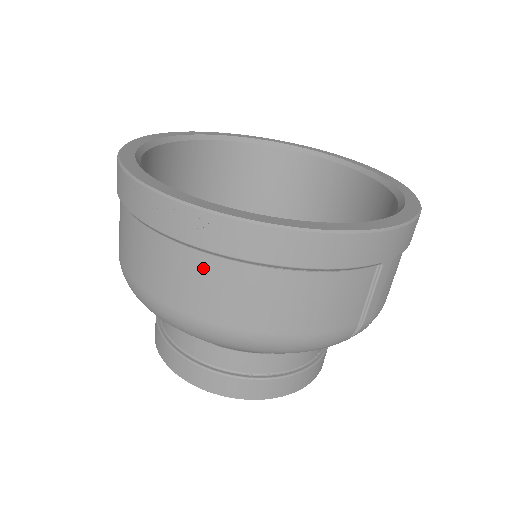
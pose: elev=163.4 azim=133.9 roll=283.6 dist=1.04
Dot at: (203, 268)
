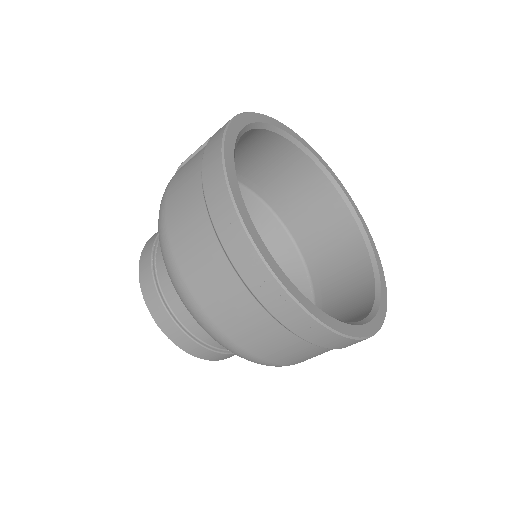
Dot at: (291, 343)
